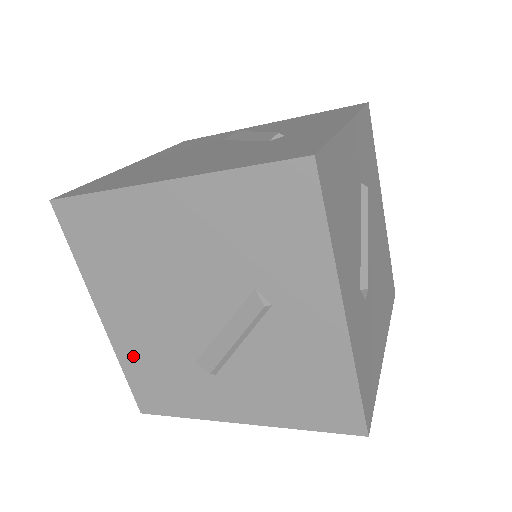
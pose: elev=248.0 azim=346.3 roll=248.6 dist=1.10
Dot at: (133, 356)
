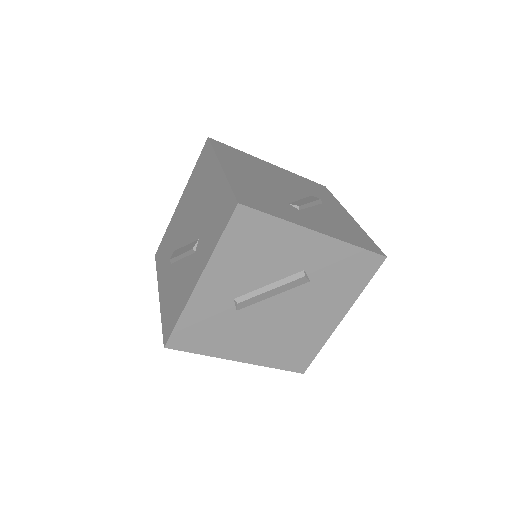
Dot at: (171, 227)
